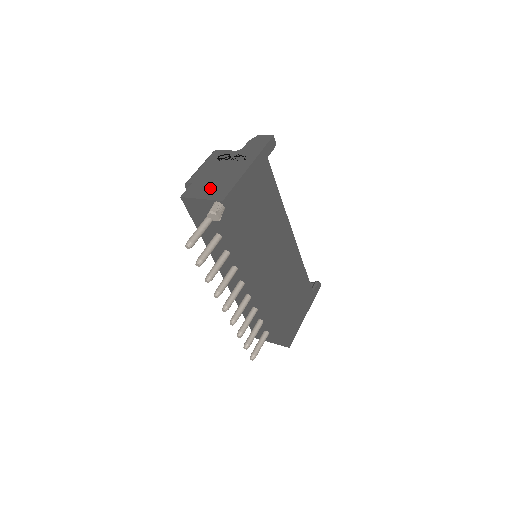
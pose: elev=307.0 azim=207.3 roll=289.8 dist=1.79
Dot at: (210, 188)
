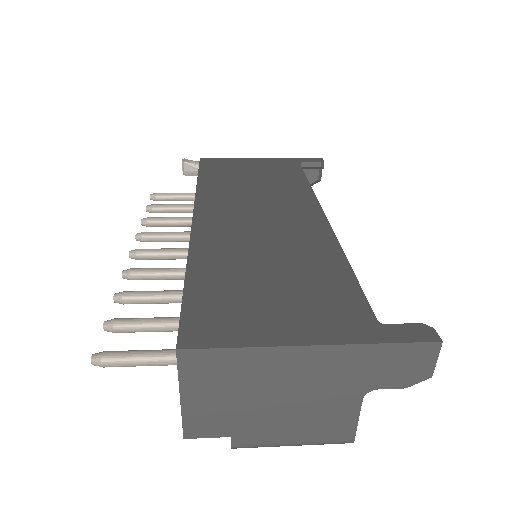
Dot at: occluded
